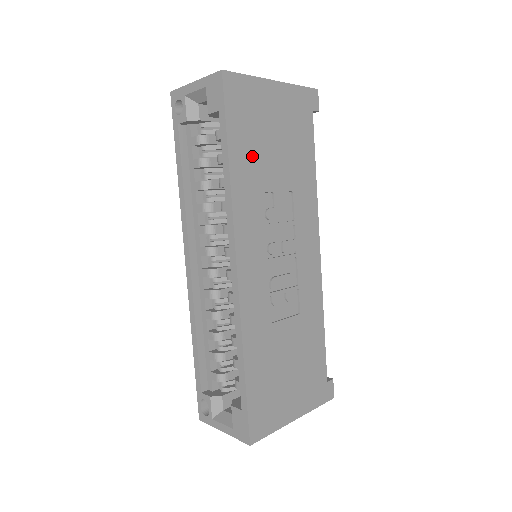
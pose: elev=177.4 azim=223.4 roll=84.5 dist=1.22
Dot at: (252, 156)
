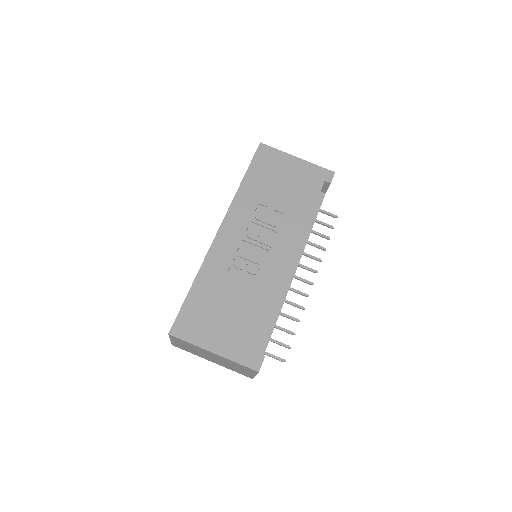
Dot at: (261, 184)
